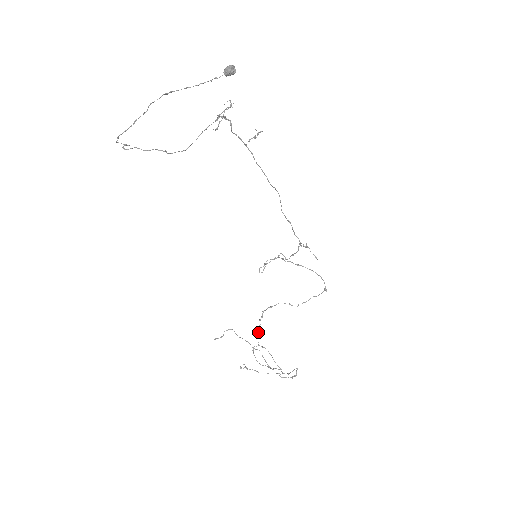
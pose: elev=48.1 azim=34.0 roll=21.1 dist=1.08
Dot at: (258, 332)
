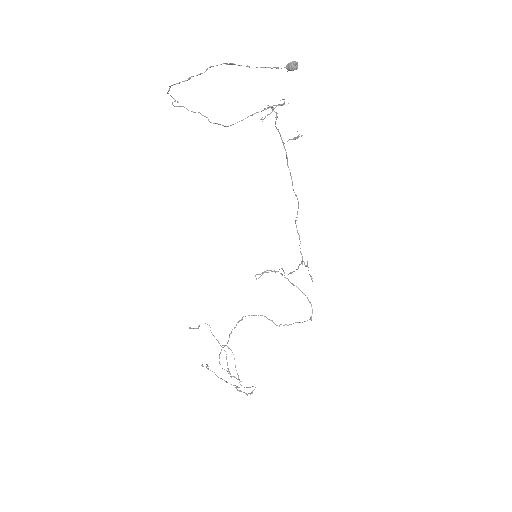
Dot at: (231, 333)
